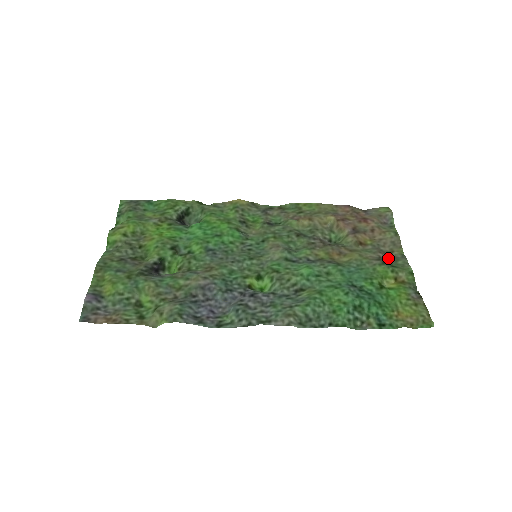
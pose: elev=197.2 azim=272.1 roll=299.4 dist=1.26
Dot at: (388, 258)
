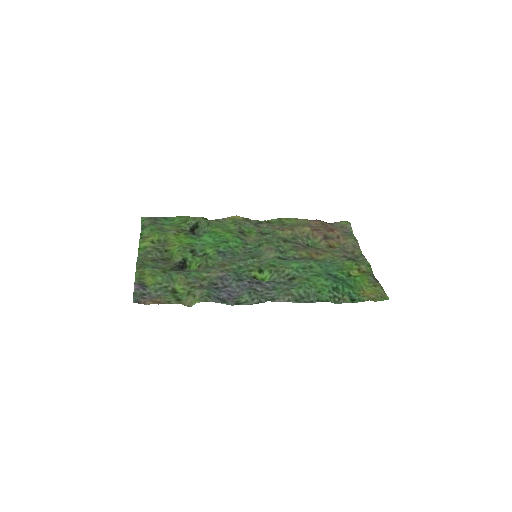
Dot at: (351, 257)
